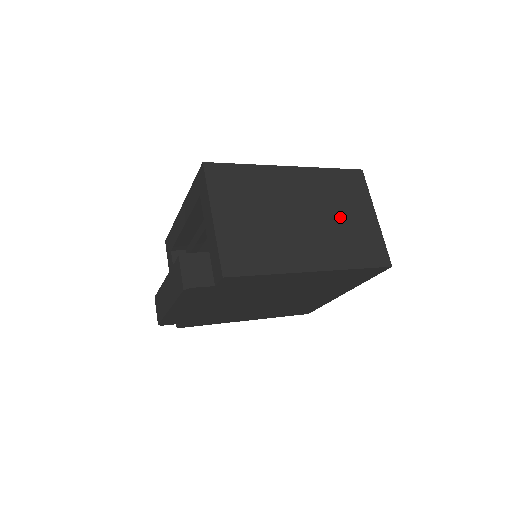
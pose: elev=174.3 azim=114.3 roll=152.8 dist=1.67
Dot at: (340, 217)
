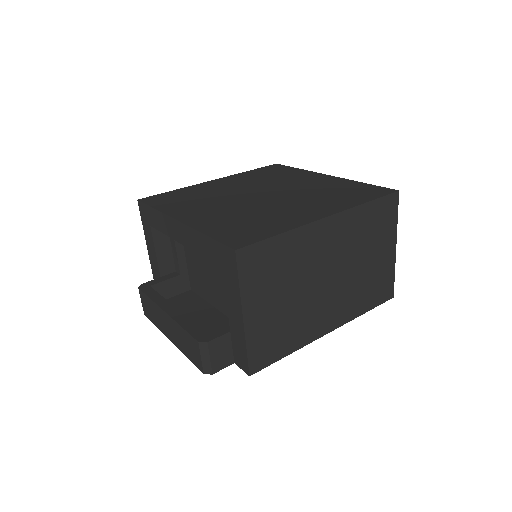
Dot at: (364, 263)
